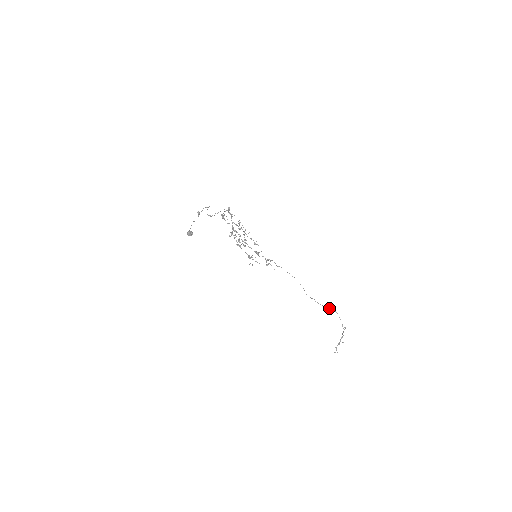
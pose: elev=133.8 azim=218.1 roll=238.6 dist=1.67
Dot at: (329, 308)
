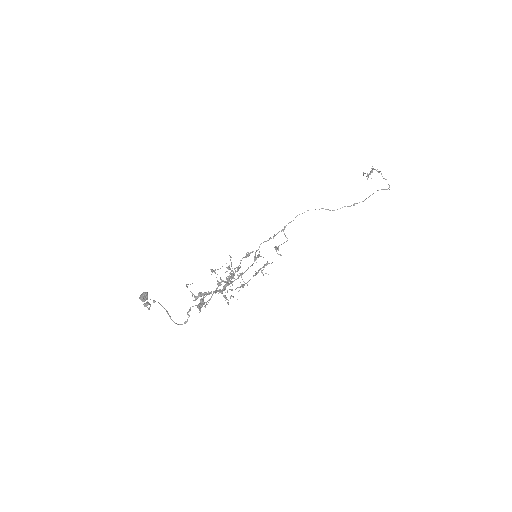
Dot at: (368, 197)
